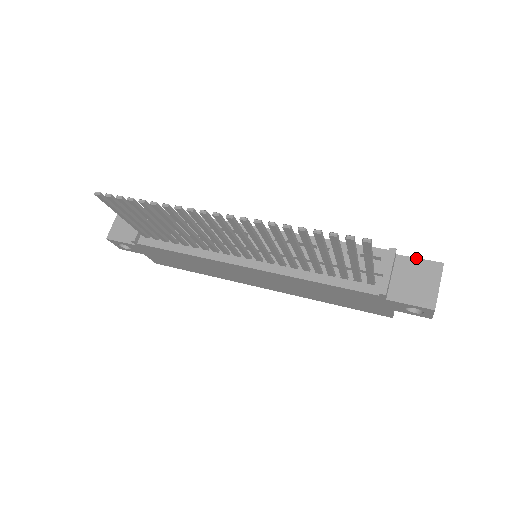
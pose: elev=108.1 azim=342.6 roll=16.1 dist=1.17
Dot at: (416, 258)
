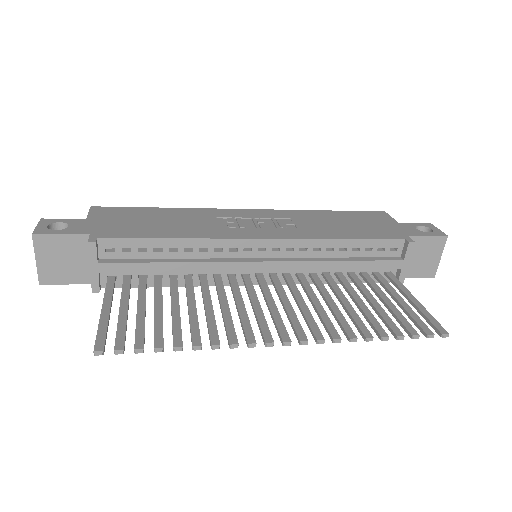
Dot at: (425, 236)
